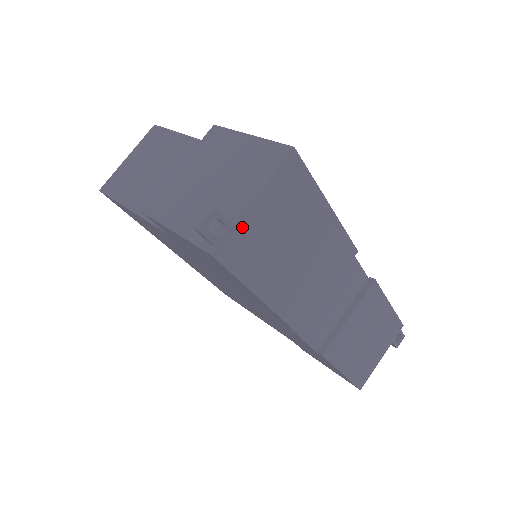
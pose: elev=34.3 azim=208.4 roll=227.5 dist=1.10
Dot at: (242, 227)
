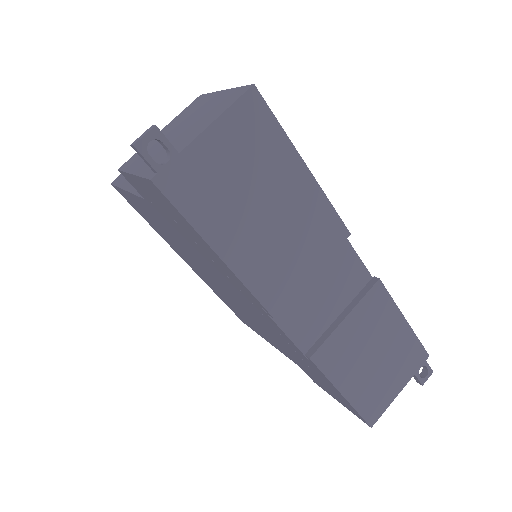
Dot at: (190, 159)
